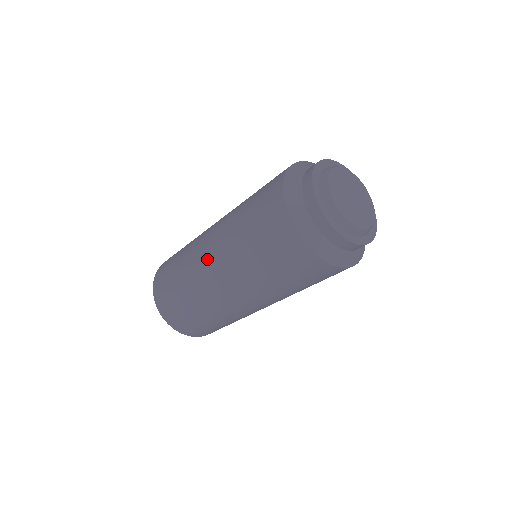
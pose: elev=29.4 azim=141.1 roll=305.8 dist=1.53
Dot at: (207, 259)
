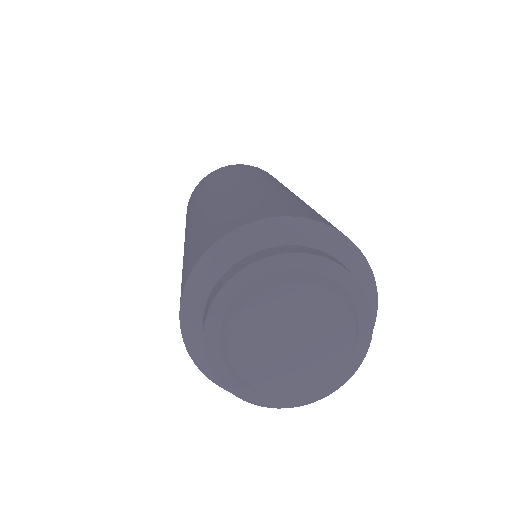
Dot at: occluded
